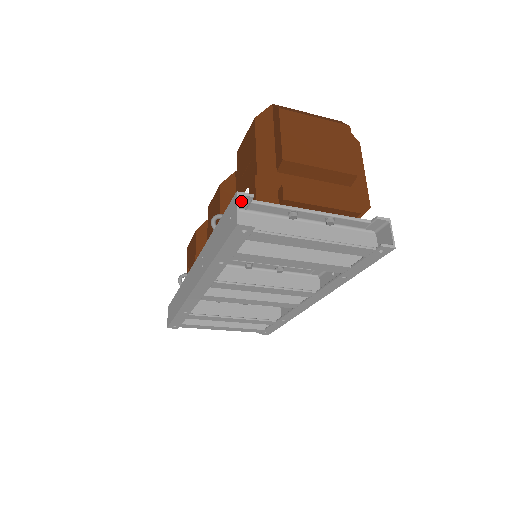
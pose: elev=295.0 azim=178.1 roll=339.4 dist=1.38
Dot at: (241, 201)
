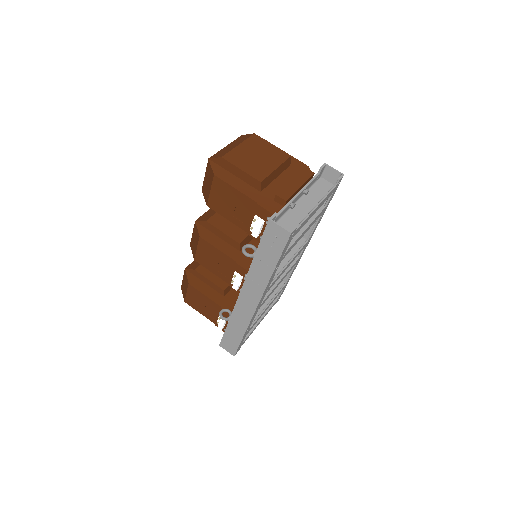
Dot at: occluded
